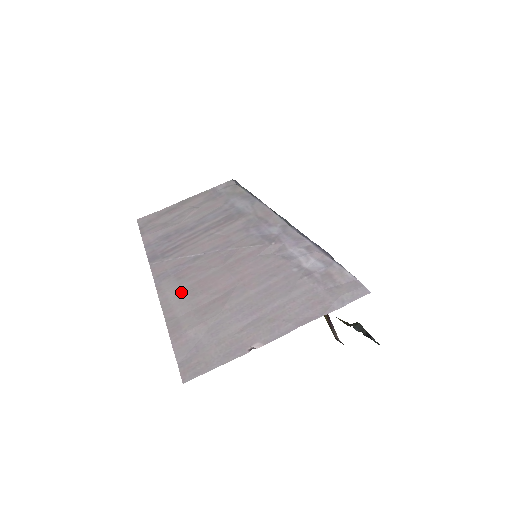
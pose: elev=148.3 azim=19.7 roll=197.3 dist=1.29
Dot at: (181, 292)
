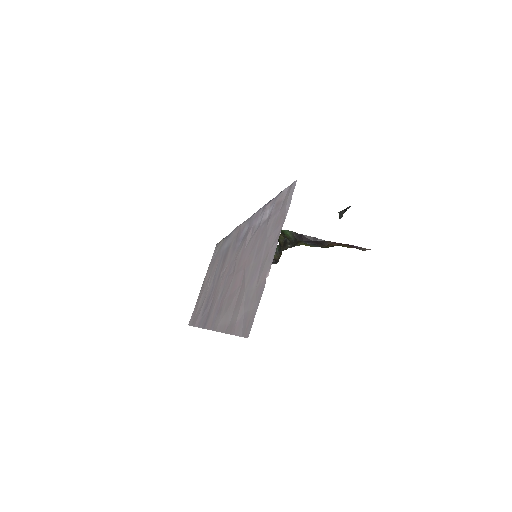
Dot at: (224, 313)
